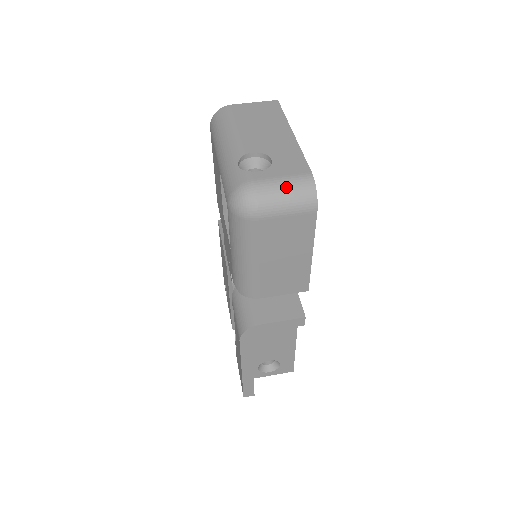
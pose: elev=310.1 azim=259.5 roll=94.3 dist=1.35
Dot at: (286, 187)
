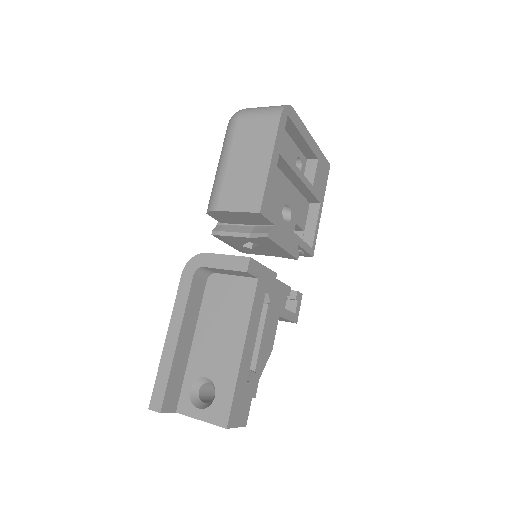
Dot at: occluded
